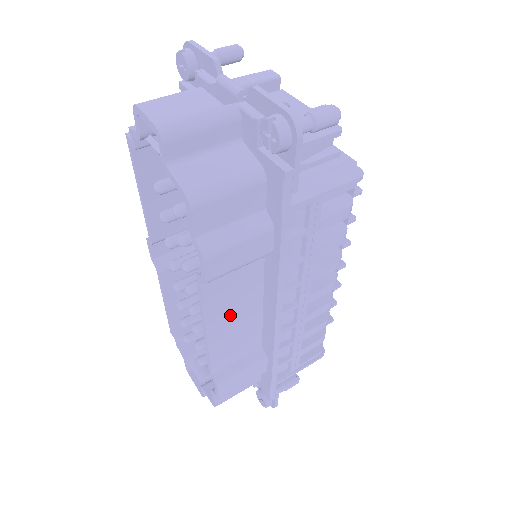
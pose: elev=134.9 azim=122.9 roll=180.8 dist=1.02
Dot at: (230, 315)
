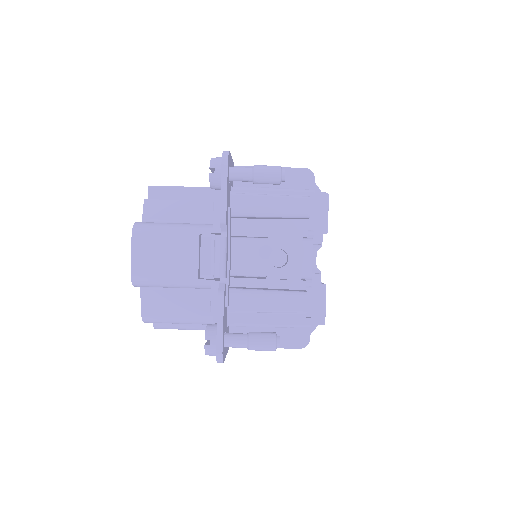
Dot at: occluded
